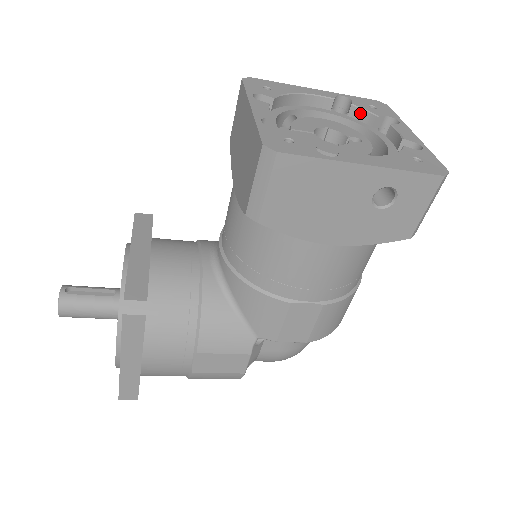
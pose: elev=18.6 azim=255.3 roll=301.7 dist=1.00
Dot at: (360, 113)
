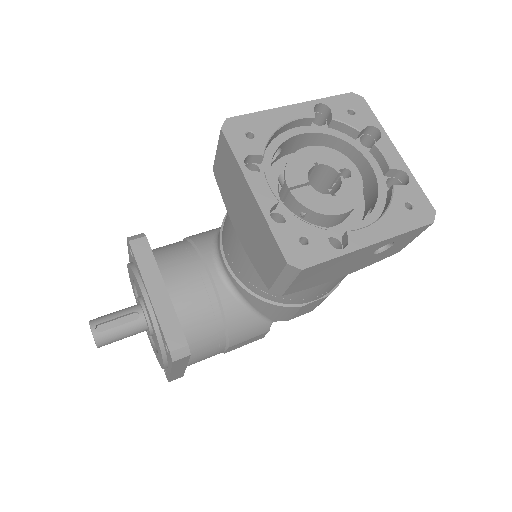
Dot at: (341, 126)
